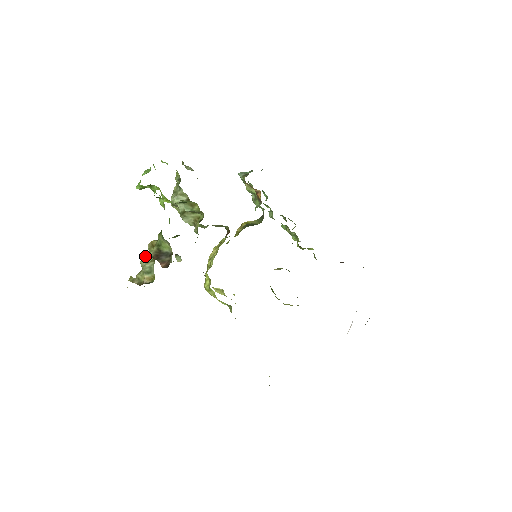
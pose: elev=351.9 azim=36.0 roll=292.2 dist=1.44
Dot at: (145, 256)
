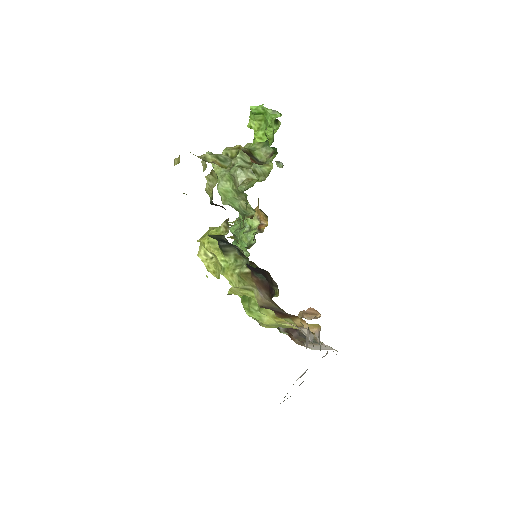
Dot at: occluded
